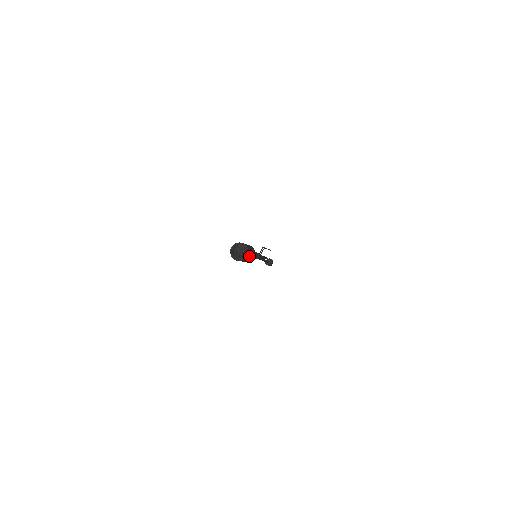
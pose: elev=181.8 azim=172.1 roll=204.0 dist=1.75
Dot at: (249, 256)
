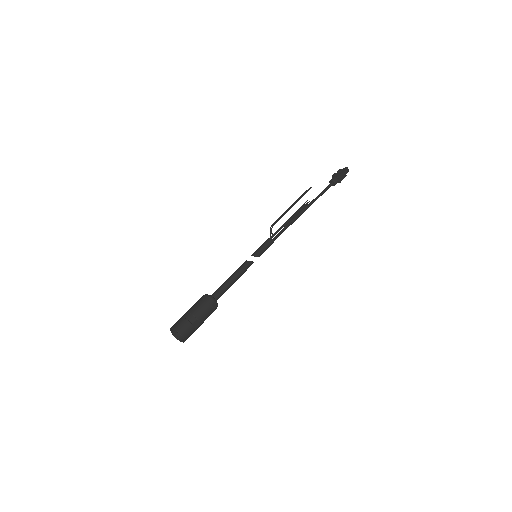
Dot at: (196, 325)
